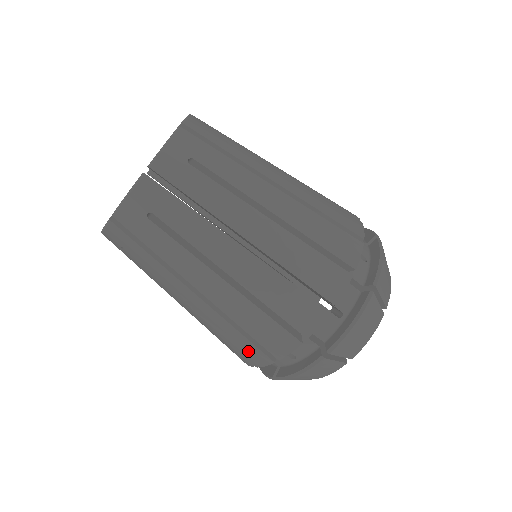
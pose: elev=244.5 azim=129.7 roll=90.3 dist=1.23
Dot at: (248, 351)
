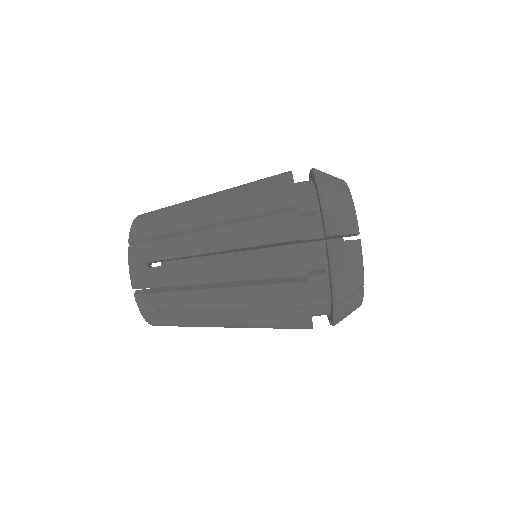
Dot at: (288, 296)
